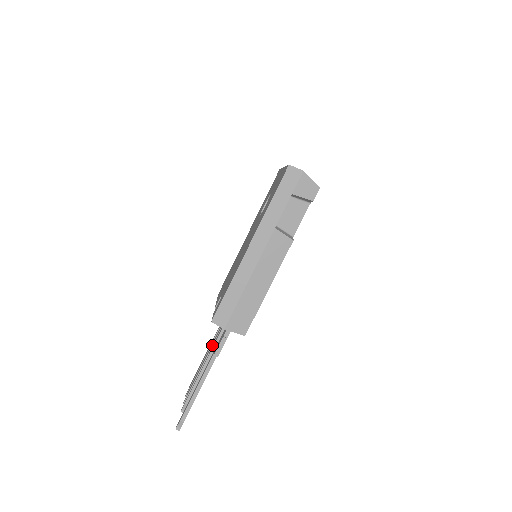
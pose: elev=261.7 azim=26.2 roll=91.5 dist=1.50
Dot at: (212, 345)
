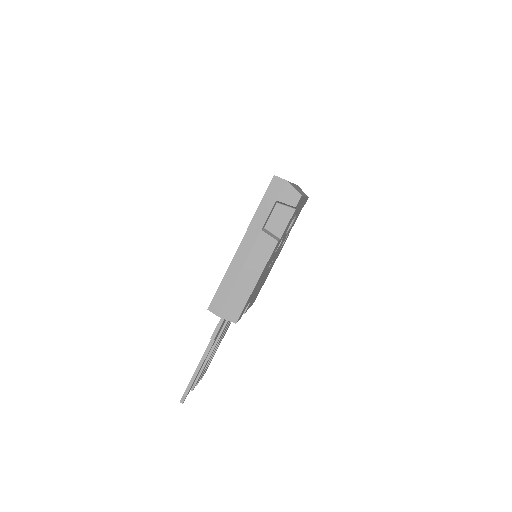
Dot at: occluded
